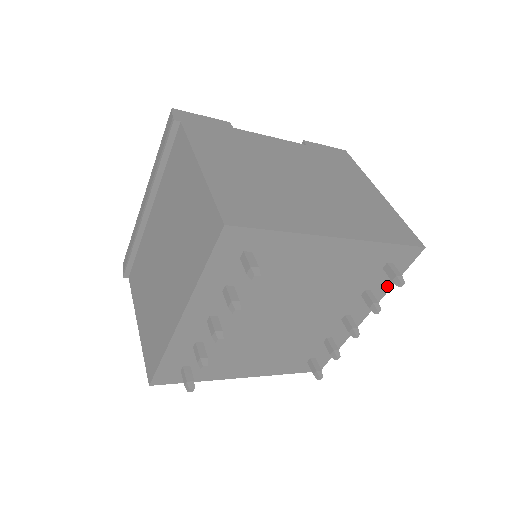
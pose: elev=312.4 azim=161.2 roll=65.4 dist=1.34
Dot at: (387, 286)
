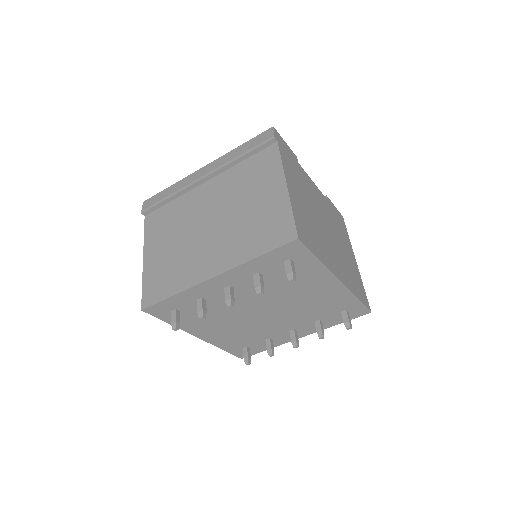
Dot at: (332, 324)
